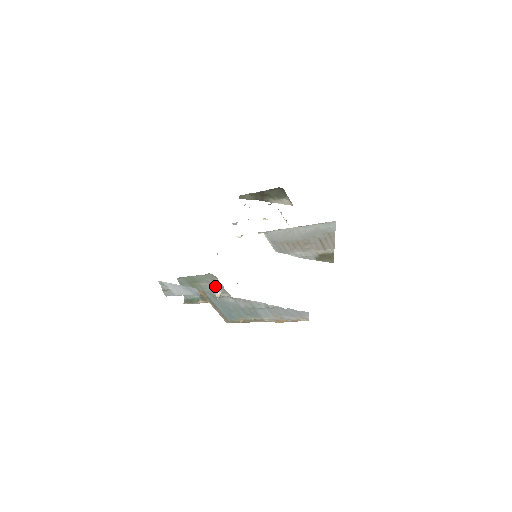
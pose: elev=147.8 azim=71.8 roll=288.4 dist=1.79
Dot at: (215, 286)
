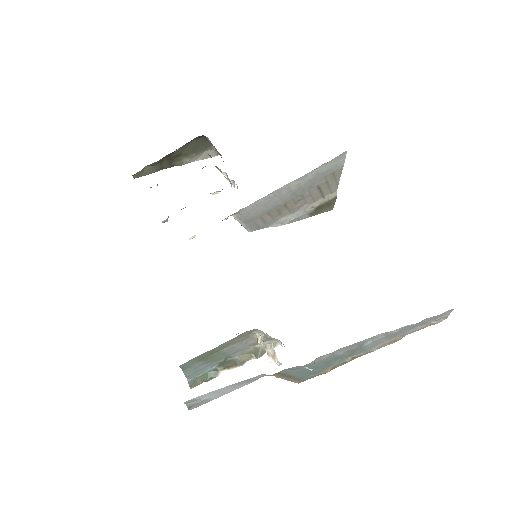
Dot at: (258, 343)
